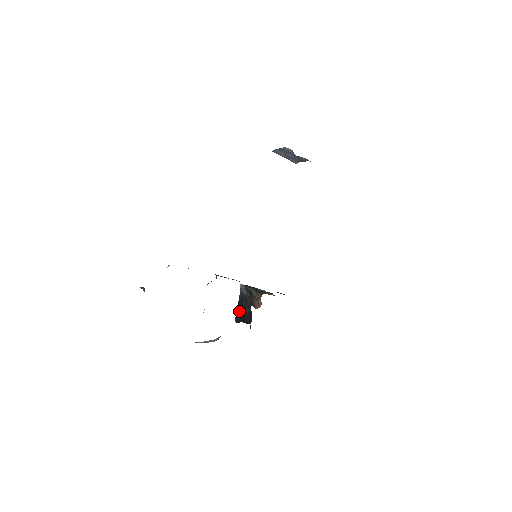
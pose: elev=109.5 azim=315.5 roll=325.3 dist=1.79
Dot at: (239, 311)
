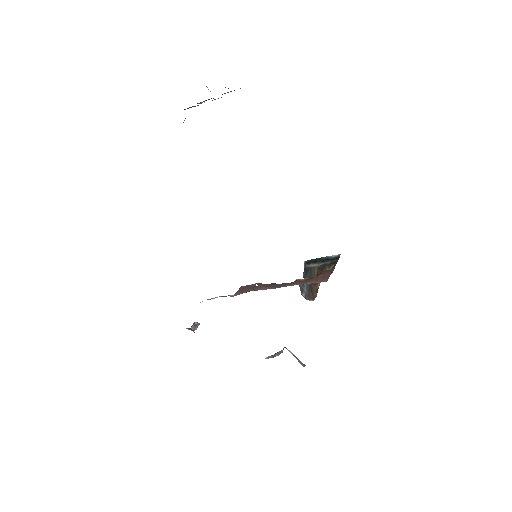
Dot at: occluded
